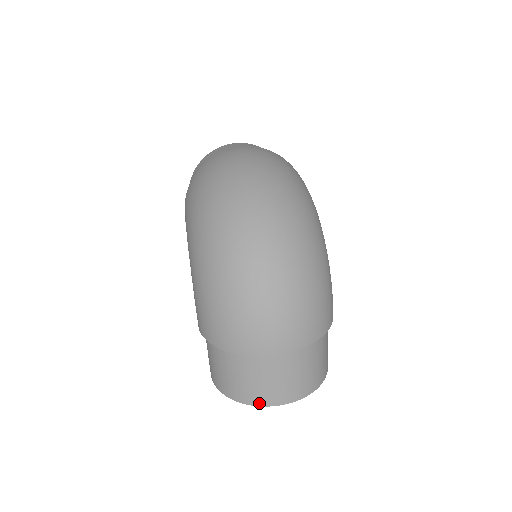
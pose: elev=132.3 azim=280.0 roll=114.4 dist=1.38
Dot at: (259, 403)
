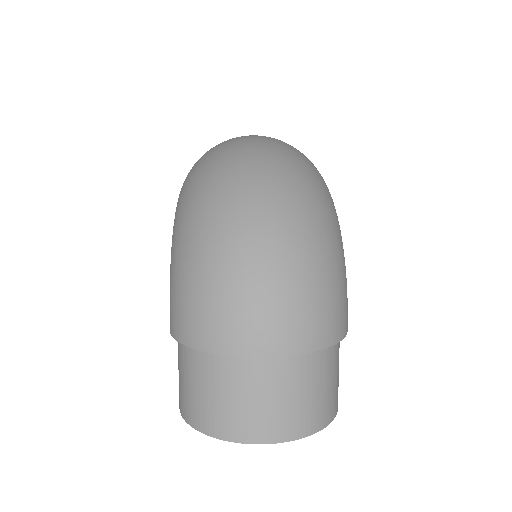
Dot at: (233, 437)
